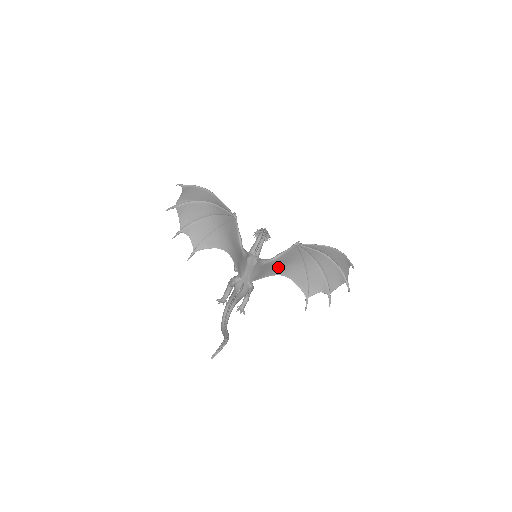
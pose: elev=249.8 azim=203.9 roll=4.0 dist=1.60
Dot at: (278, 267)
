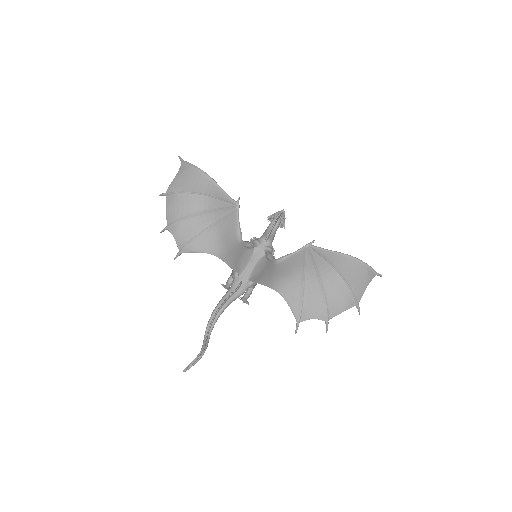
Dot at: (275, 277)
